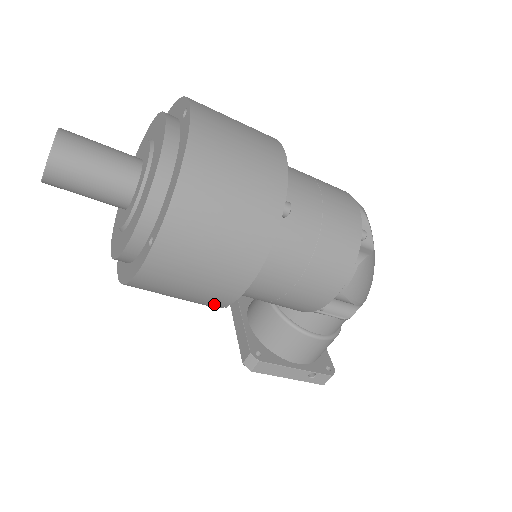
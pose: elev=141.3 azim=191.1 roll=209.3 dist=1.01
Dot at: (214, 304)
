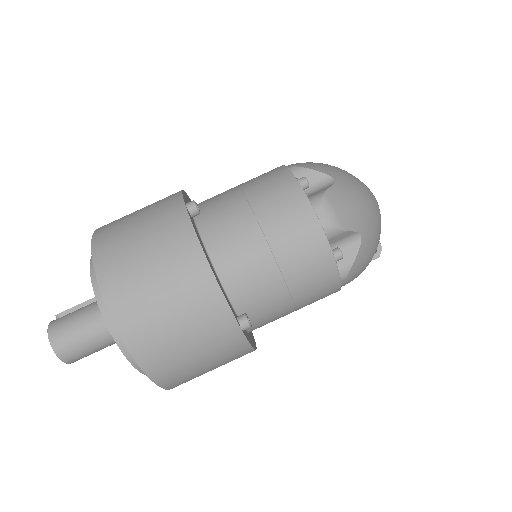
Dot at: occluded
